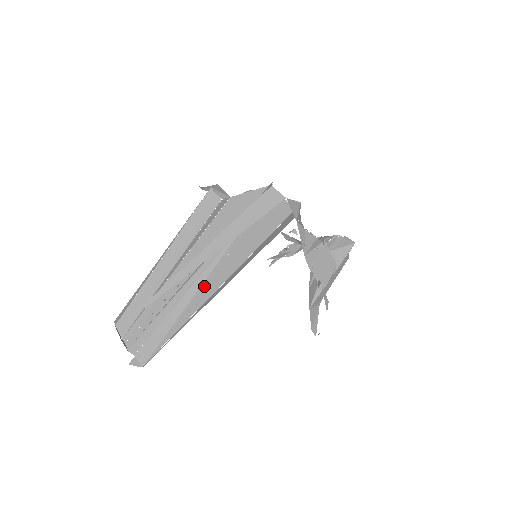
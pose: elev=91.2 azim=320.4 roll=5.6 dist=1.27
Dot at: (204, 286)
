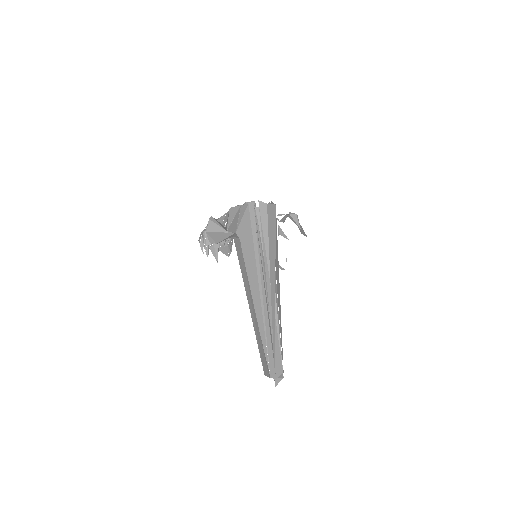
Dot at: occluded
